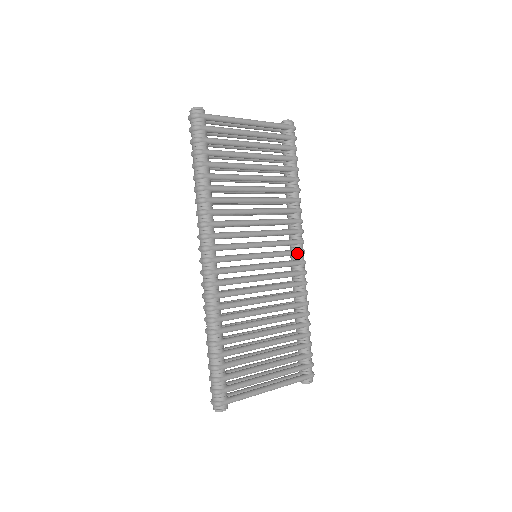
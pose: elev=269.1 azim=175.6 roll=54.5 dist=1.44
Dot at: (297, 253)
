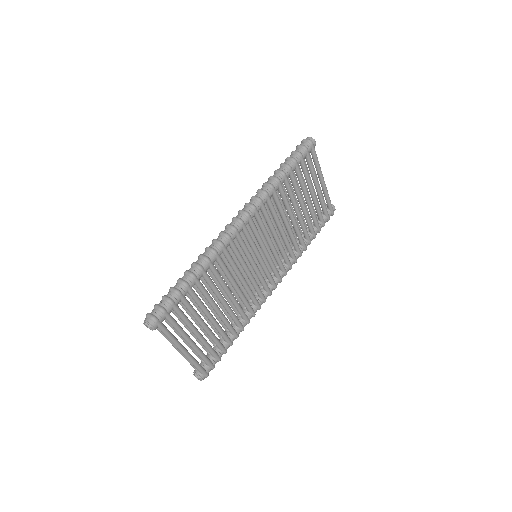
Dot at: (274, 283)
